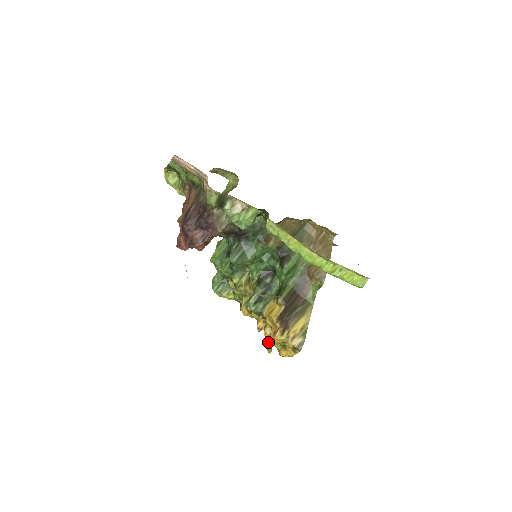
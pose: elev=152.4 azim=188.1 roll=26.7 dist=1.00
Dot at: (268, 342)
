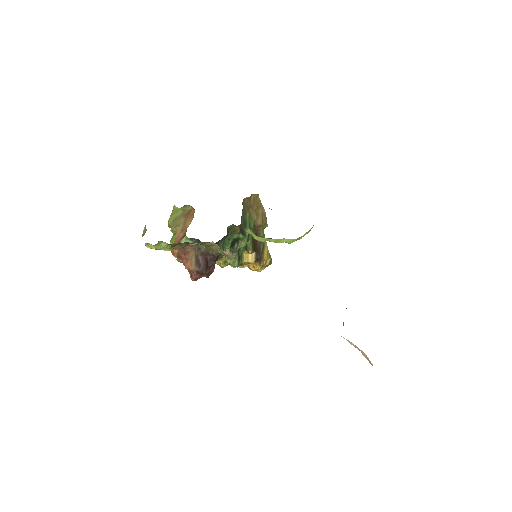
Dot at: occluded
